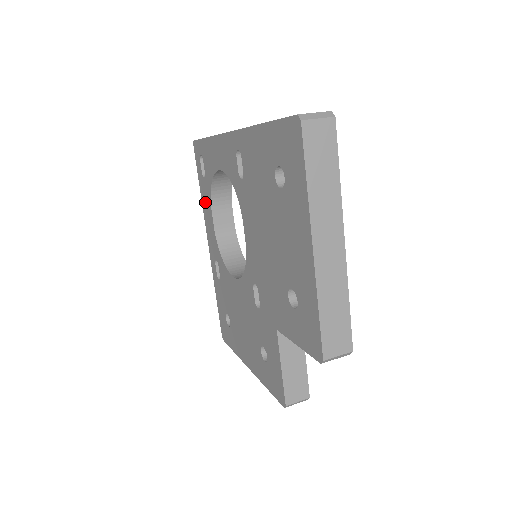
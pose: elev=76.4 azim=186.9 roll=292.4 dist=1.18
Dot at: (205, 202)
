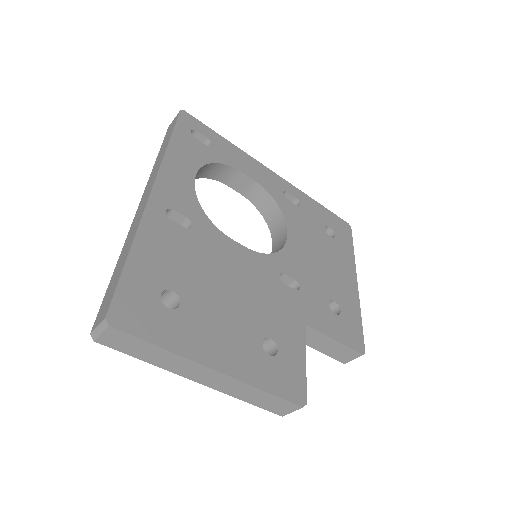
Dot at: occluded
